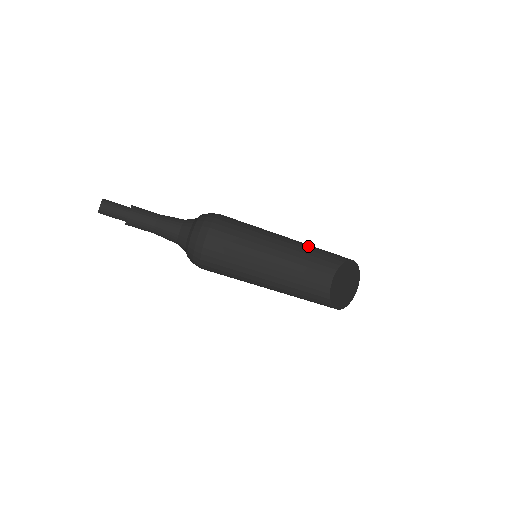
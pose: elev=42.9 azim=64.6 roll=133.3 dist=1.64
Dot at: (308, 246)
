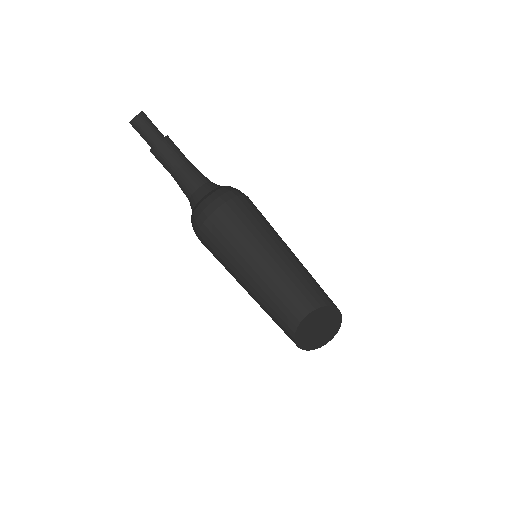
Dot at: (295, 275)
